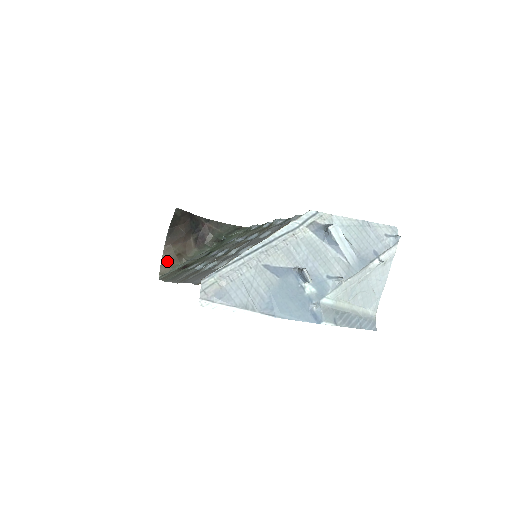
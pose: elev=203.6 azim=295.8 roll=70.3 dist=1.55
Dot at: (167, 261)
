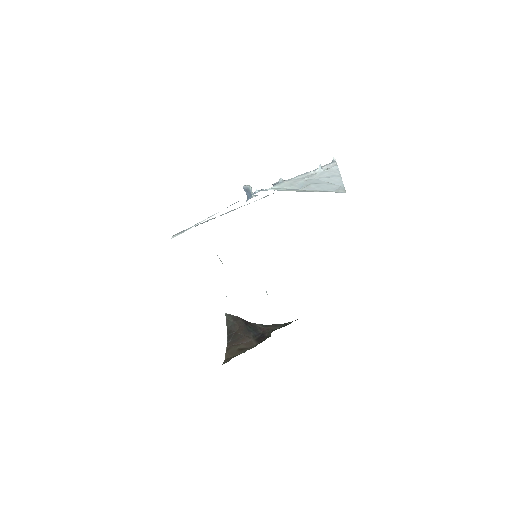
Dot at: (230, 356)
